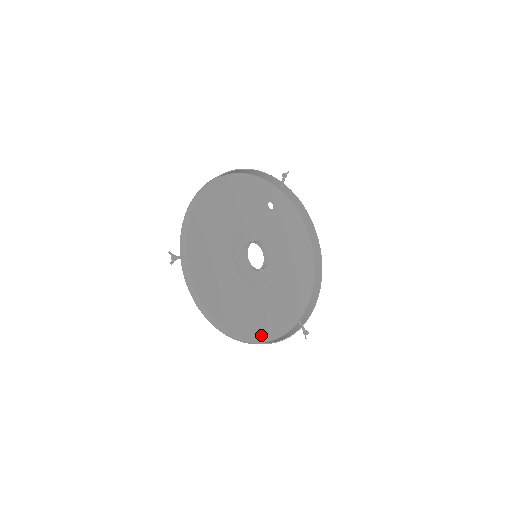
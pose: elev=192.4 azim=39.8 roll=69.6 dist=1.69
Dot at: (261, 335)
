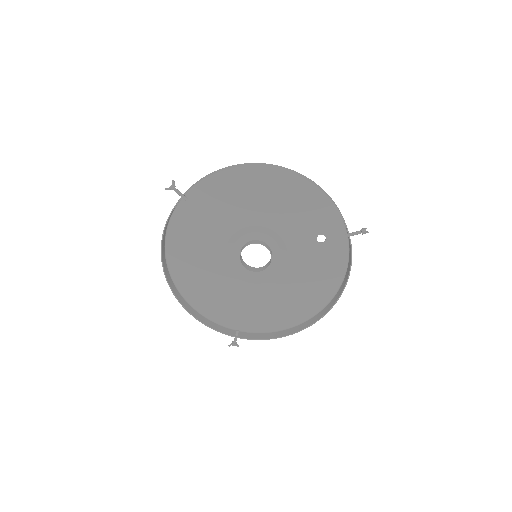
Dot at: (198, 303)
